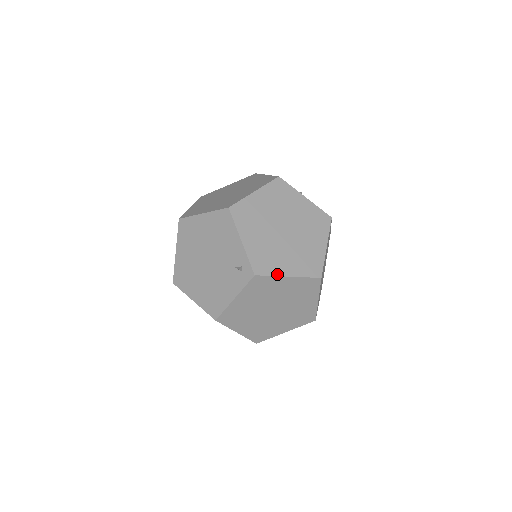
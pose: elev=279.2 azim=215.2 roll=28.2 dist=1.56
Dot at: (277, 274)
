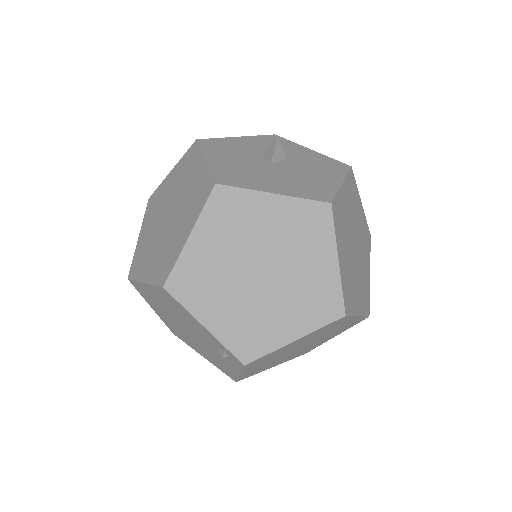
Dot at: (276, 347)
